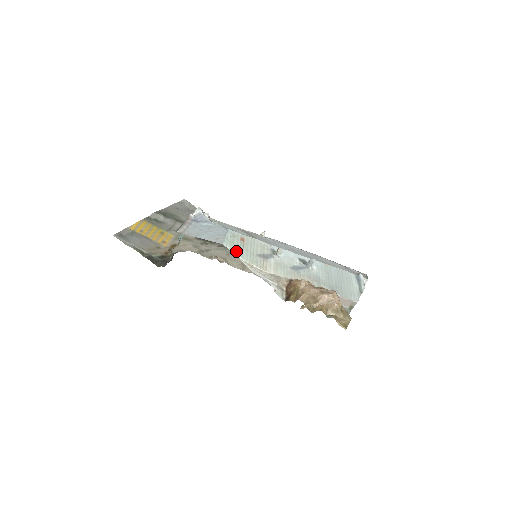
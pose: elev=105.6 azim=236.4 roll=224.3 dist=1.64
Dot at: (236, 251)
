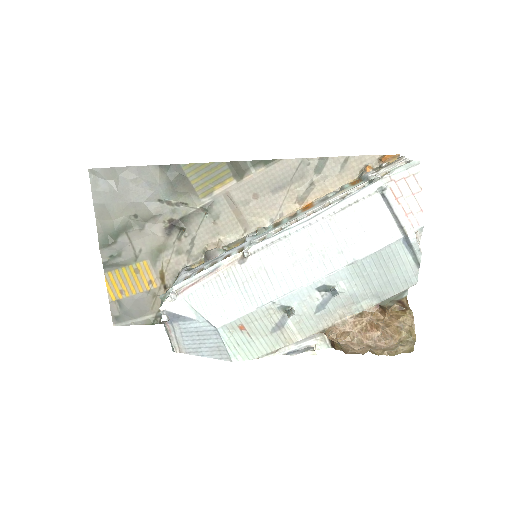
Dot at: (249, 353)
